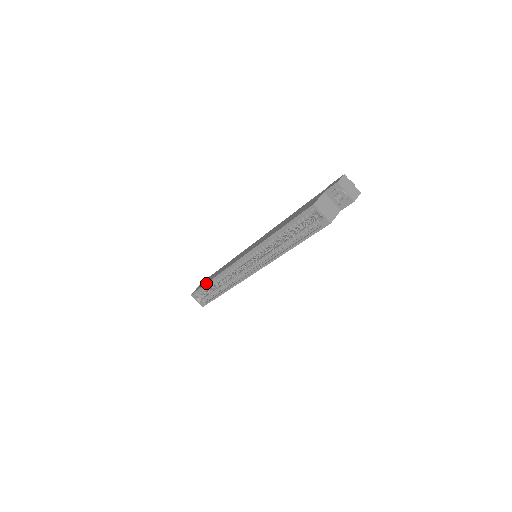
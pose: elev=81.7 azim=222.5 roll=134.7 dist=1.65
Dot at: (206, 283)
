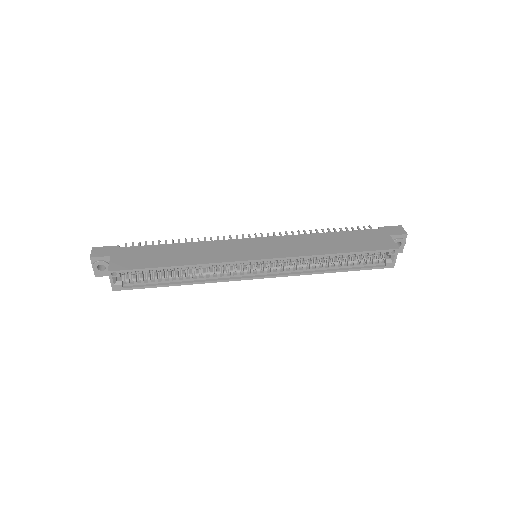
Dot at: (164, 266)
